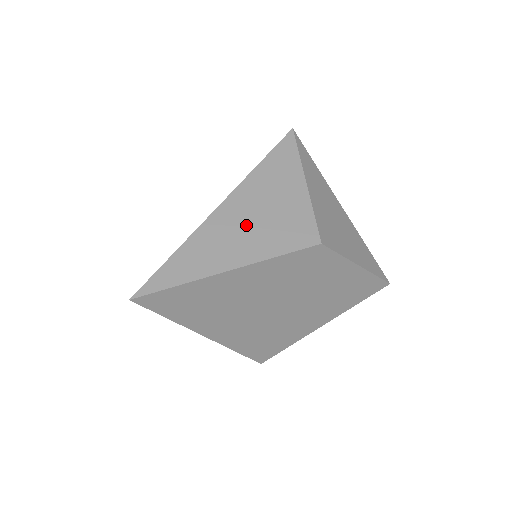
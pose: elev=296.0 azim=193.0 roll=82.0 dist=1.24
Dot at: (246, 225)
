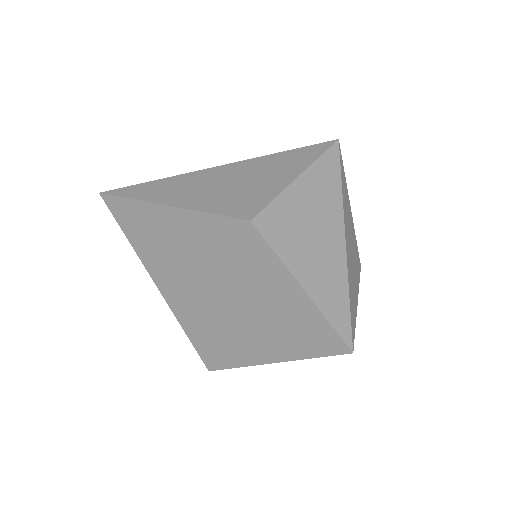
Dot at: (215, 185)
